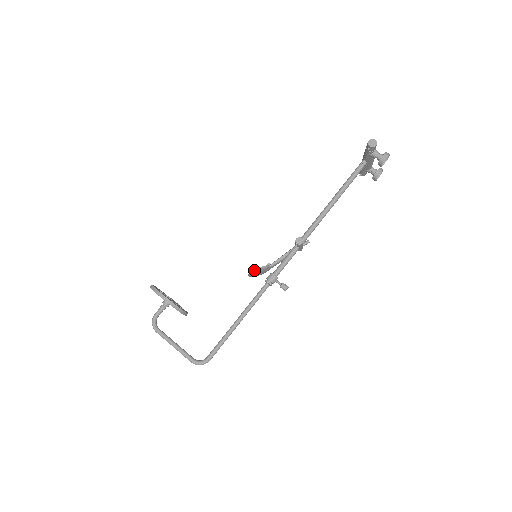
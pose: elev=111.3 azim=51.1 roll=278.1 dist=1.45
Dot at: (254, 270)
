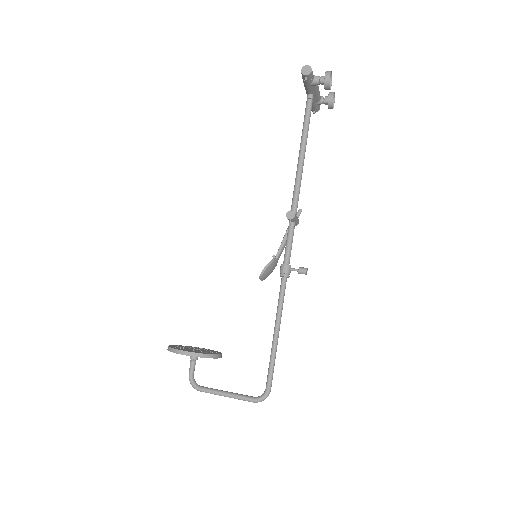
Dot at: (262, 271)
